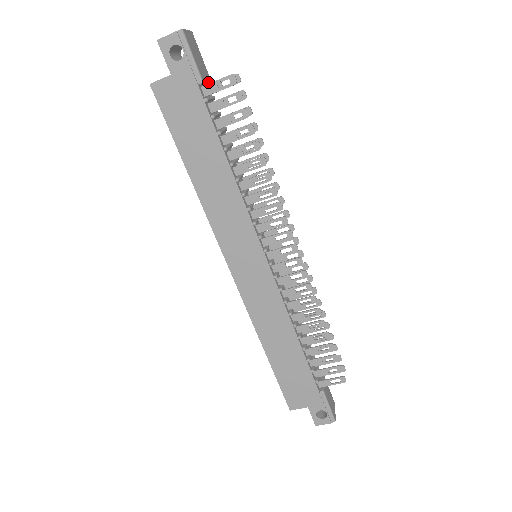
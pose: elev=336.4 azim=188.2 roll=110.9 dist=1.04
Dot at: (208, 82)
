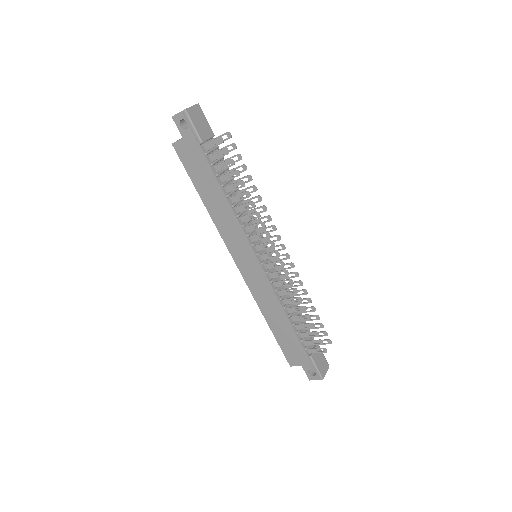
Dot at: (211, 138)
